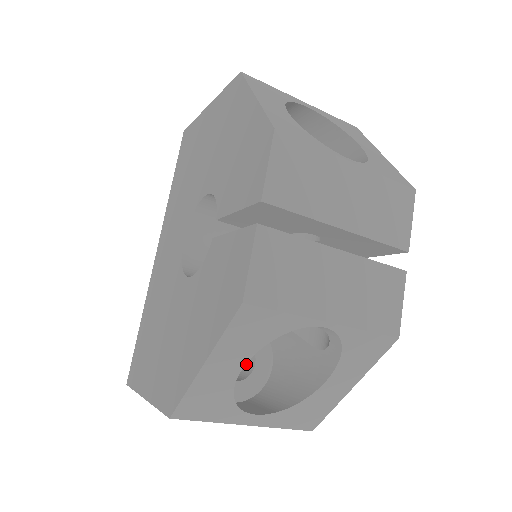
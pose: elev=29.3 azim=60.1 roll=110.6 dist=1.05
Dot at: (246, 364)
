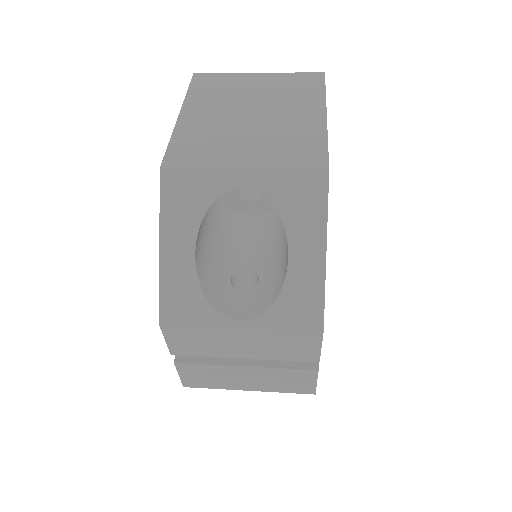
Dot at: occluded
